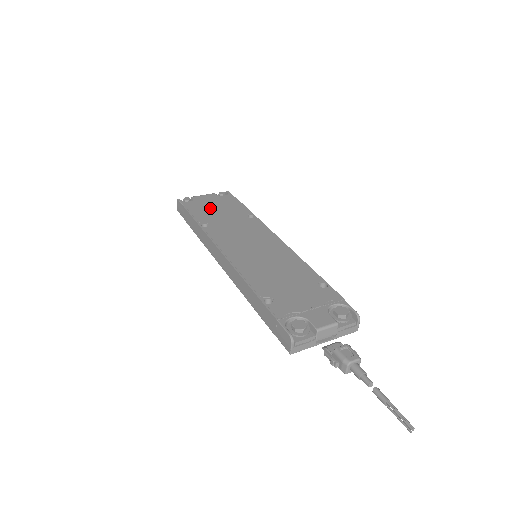
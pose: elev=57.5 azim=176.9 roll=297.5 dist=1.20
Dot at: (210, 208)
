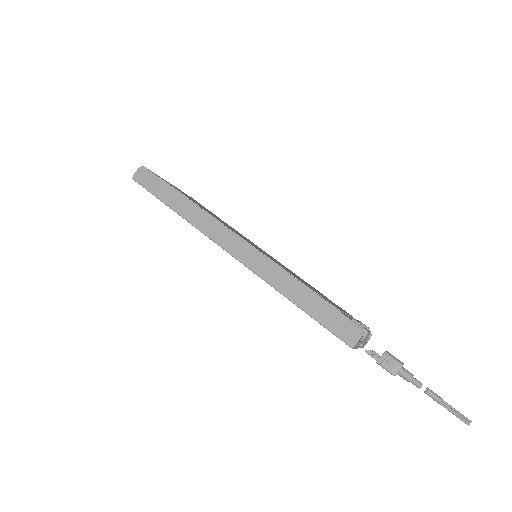
Dot at: occluded
